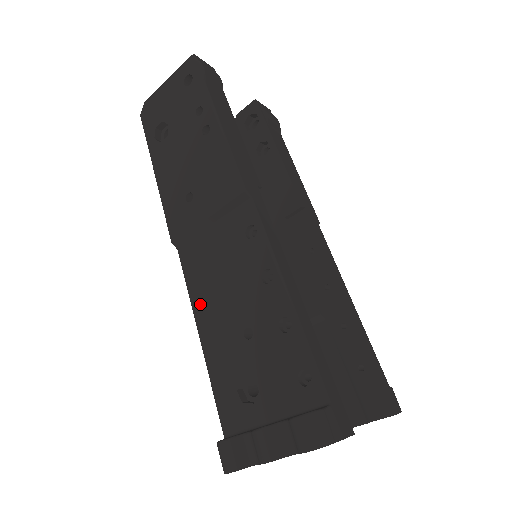
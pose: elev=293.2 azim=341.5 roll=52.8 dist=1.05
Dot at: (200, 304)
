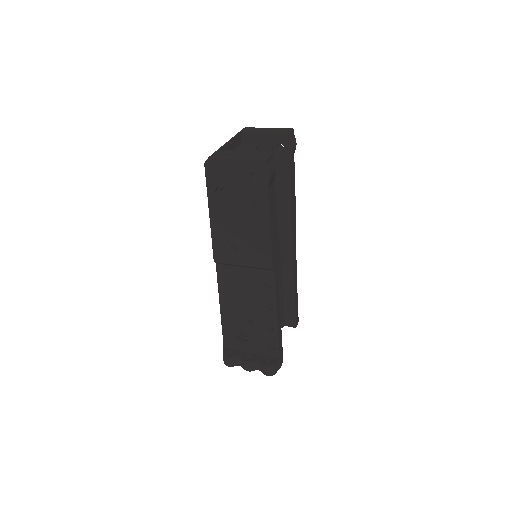
Dot at: (225, 296)
